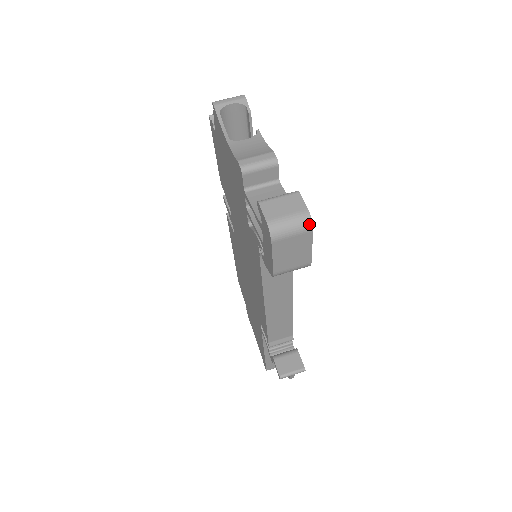
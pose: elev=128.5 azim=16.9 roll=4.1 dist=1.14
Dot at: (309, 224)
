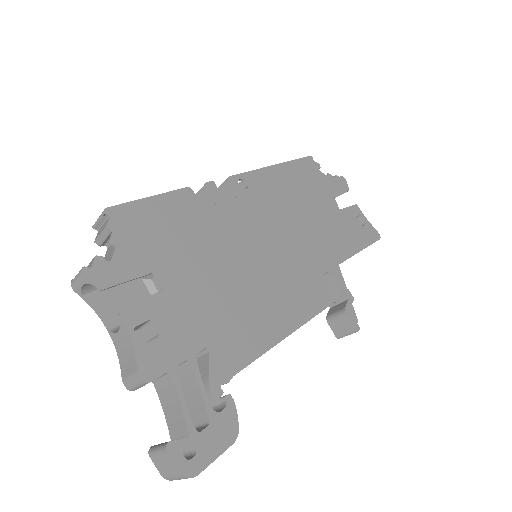
Dot at: occluded
